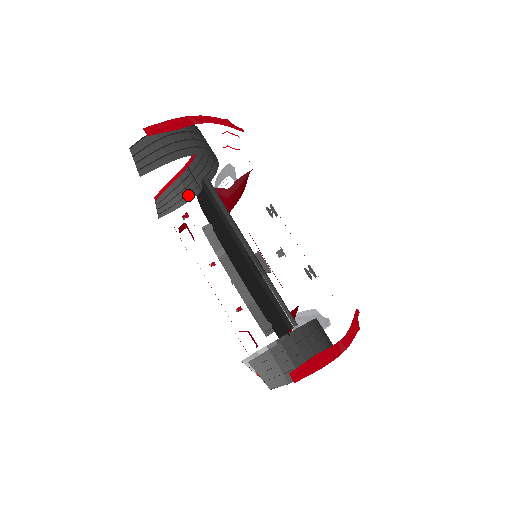
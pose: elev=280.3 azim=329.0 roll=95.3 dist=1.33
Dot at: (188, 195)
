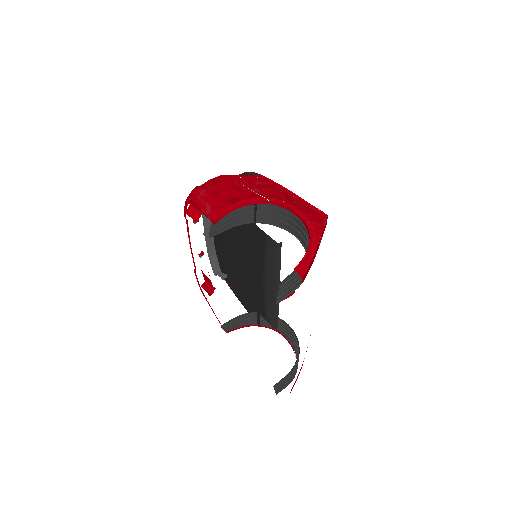
Dot at: (240, 220)
